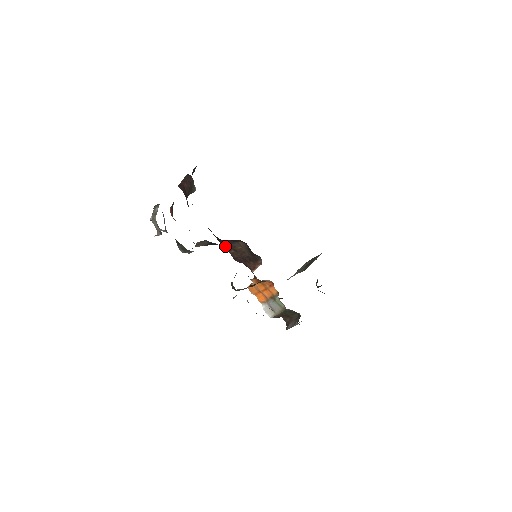
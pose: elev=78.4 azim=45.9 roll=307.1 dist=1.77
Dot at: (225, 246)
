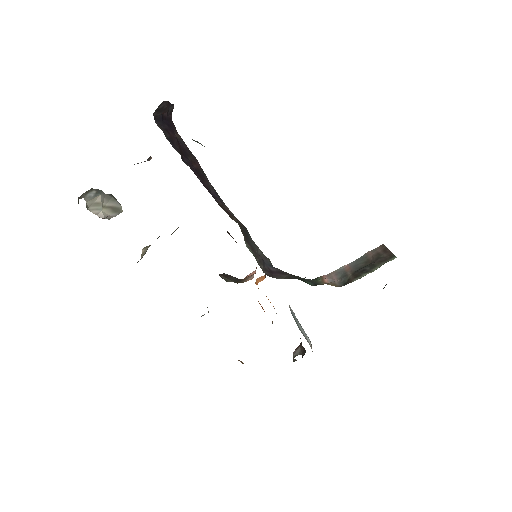
Dot at: occluded
